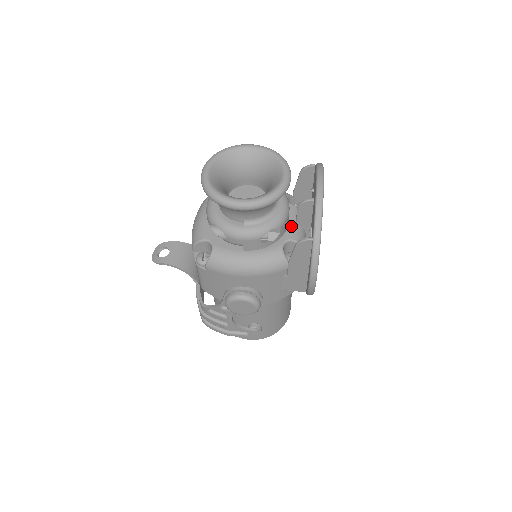
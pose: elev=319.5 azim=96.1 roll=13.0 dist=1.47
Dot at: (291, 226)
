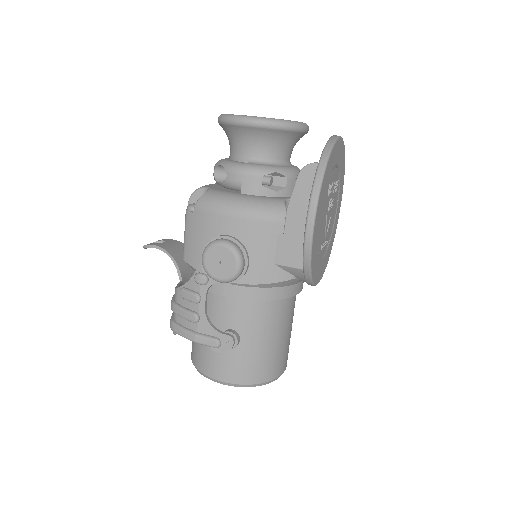
Dot at: occluded
